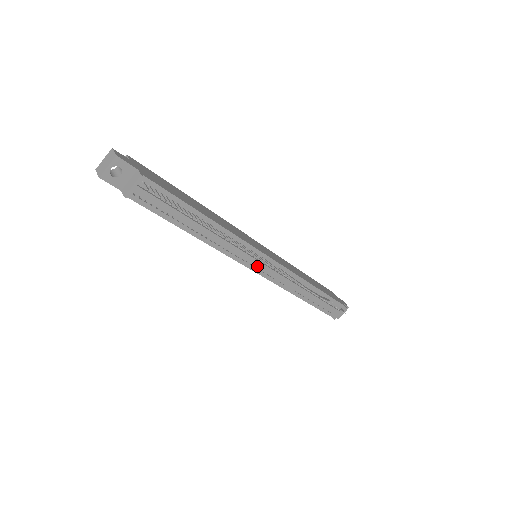
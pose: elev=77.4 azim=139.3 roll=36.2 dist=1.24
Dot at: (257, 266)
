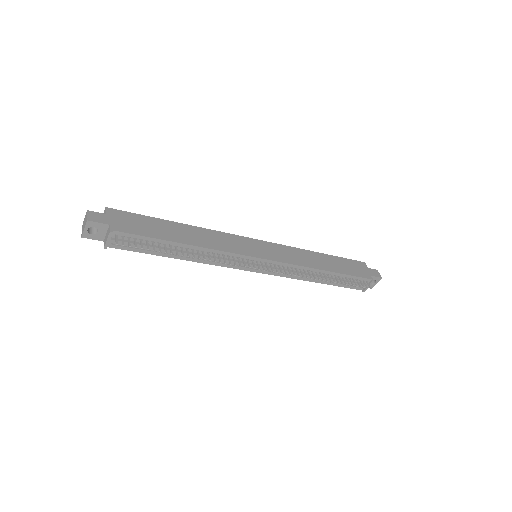
Dot at: occluded
